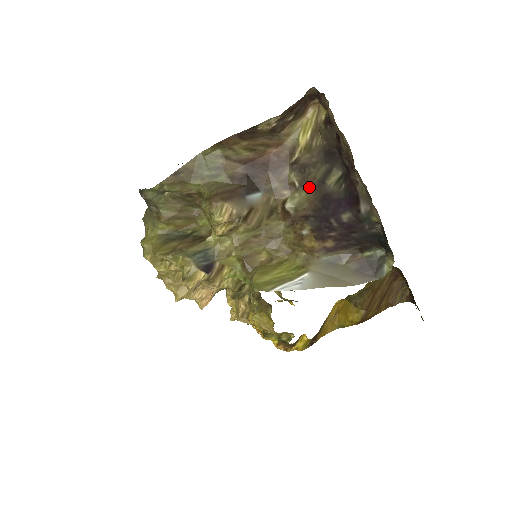
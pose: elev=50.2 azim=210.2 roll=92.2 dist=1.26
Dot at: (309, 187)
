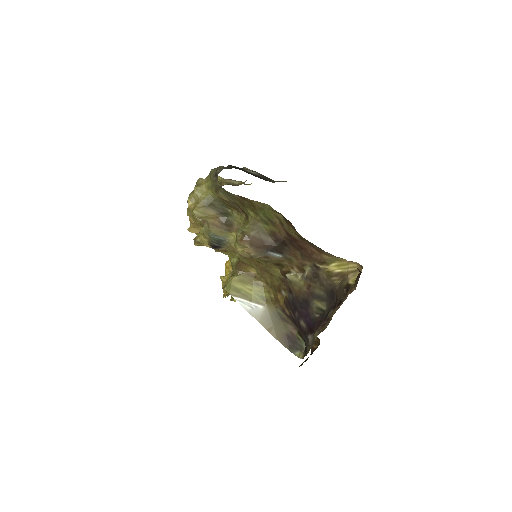
Dot at: (308, 286)
